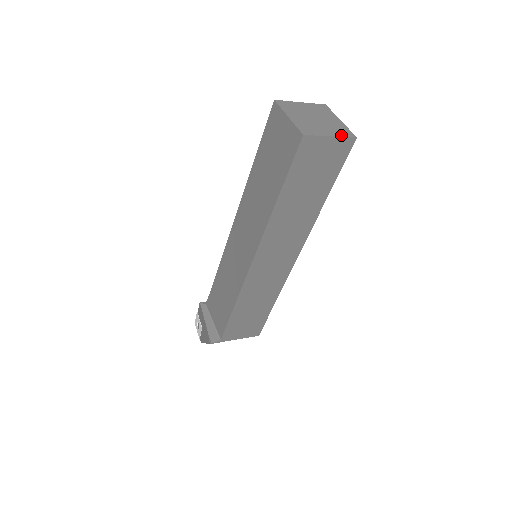
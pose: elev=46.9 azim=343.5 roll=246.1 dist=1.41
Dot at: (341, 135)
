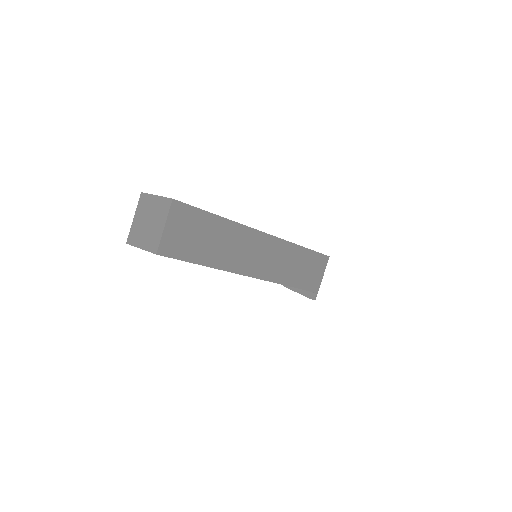
Dot at: (166, 214)
